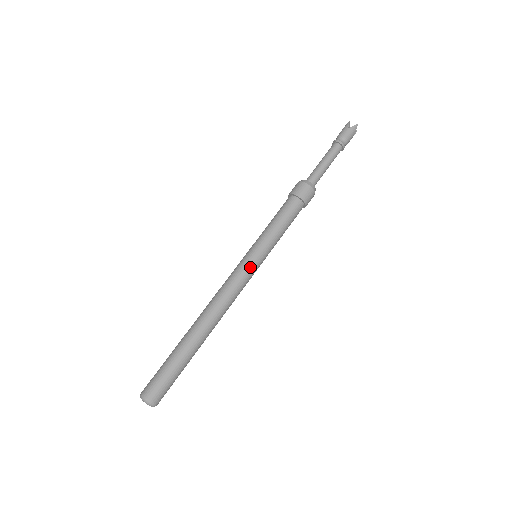
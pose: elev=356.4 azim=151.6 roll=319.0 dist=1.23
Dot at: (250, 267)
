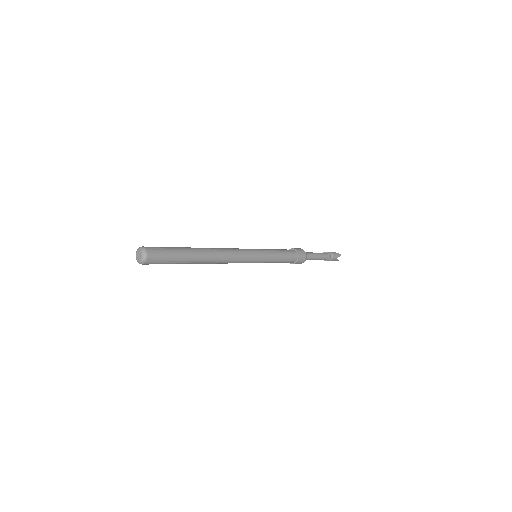
Dot at: (252, 252)
